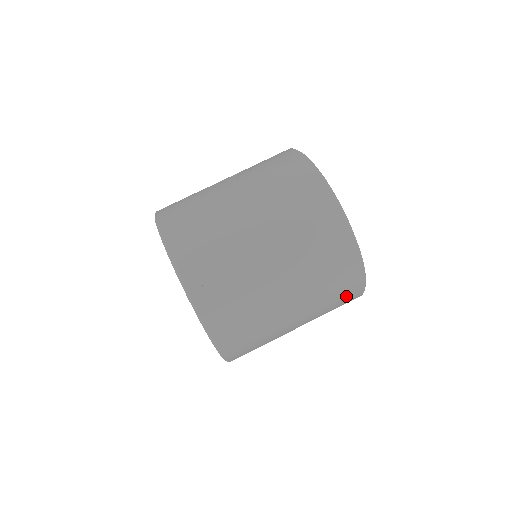
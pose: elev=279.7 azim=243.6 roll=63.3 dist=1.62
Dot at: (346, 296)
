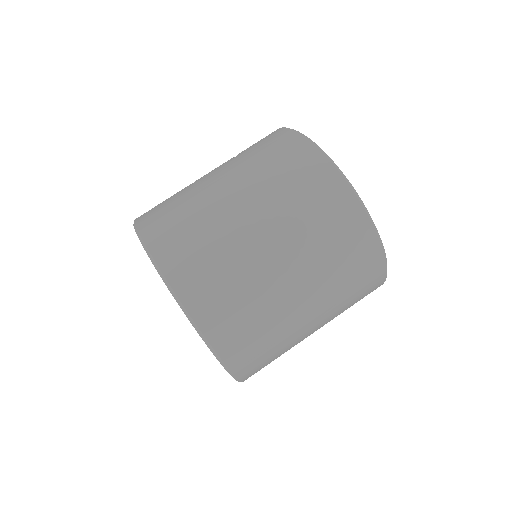
Dot at: (365, 277)
